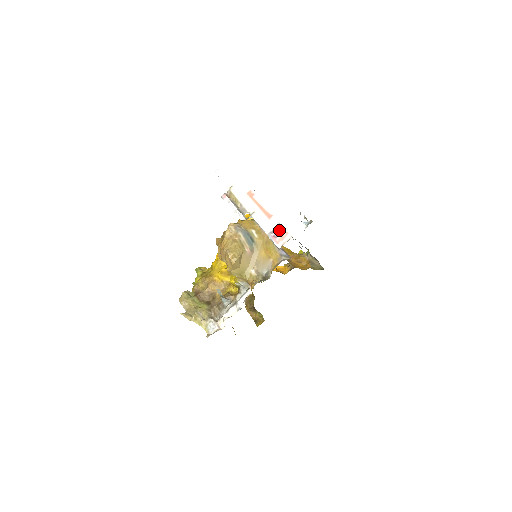
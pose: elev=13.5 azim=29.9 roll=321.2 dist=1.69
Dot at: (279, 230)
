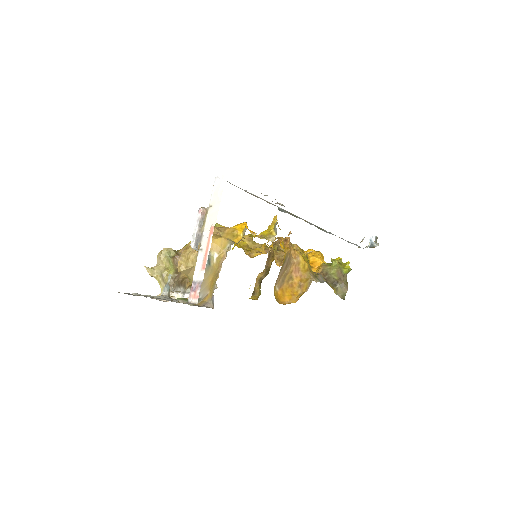
Dot at: (197, 287)
